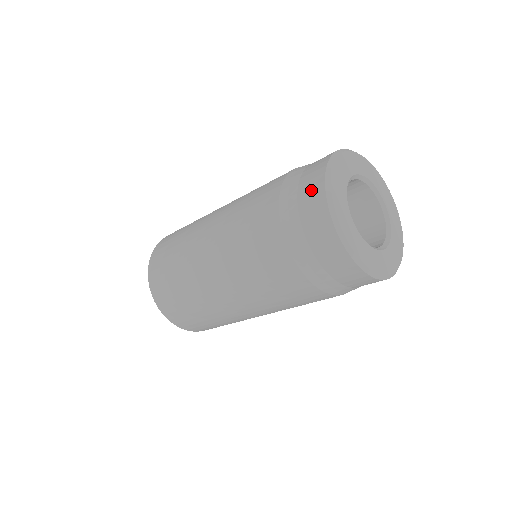
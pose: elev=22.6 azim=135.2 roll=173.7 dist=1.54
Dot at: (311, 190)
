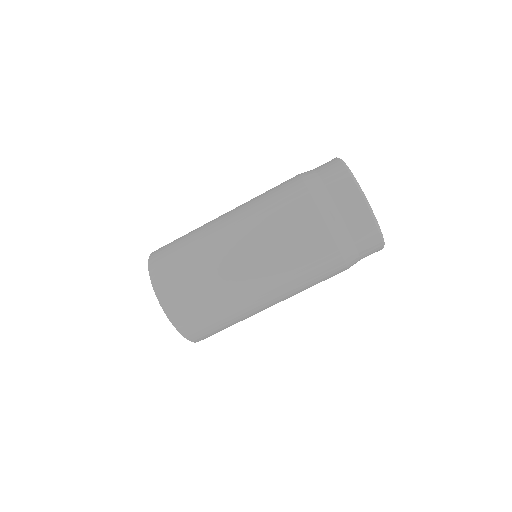
Dot at: (332, 171)
